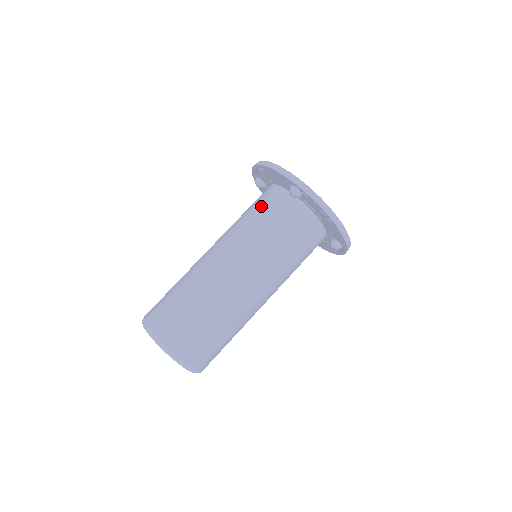
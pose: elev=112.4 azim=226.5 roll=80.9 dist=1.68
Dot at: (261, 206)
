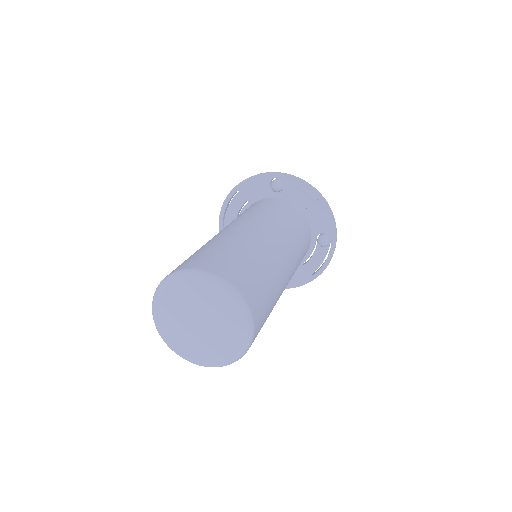
Dot at: (248, 209)
